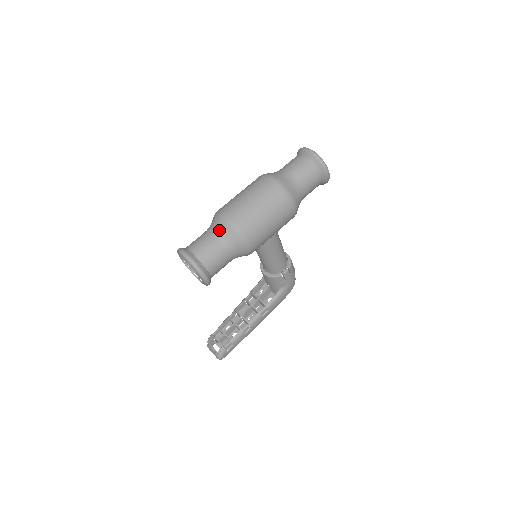
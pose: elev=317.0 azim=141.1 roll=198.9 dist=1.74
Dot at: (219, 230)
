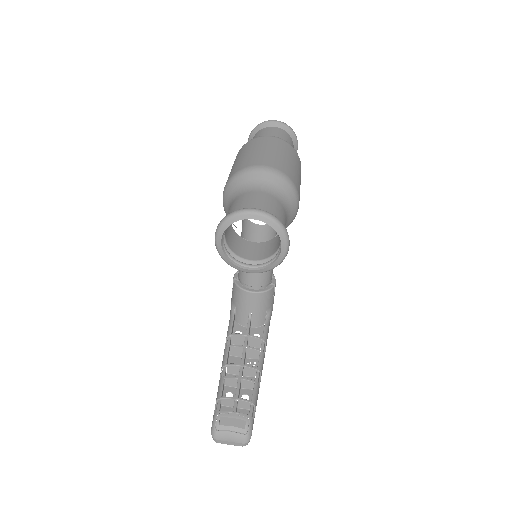
Dot at: (266, 183)
